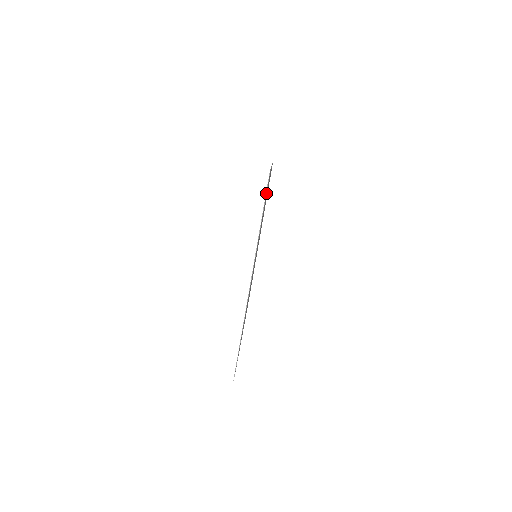
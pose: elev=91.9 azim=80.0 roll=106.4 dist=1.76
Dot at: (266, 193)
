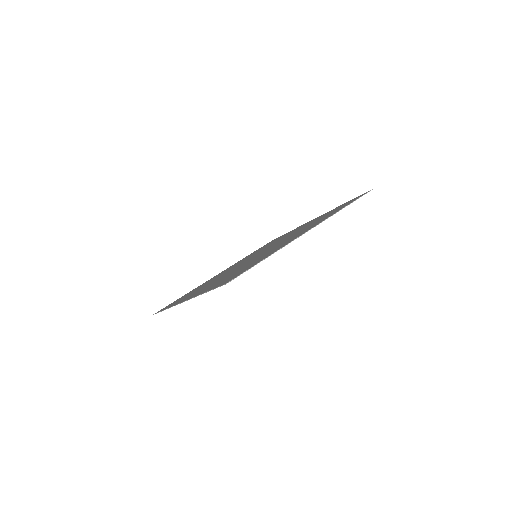
Dot at: (217, 287)
